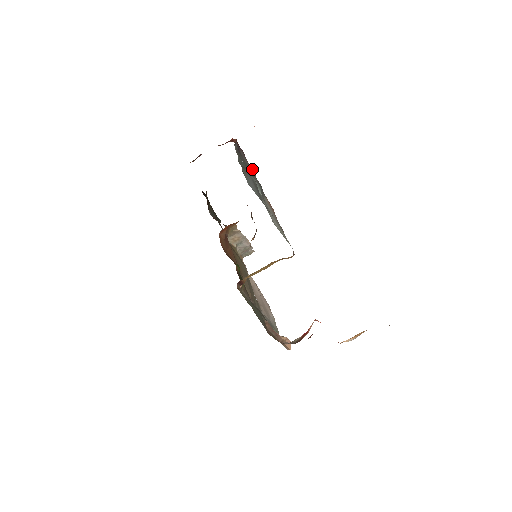
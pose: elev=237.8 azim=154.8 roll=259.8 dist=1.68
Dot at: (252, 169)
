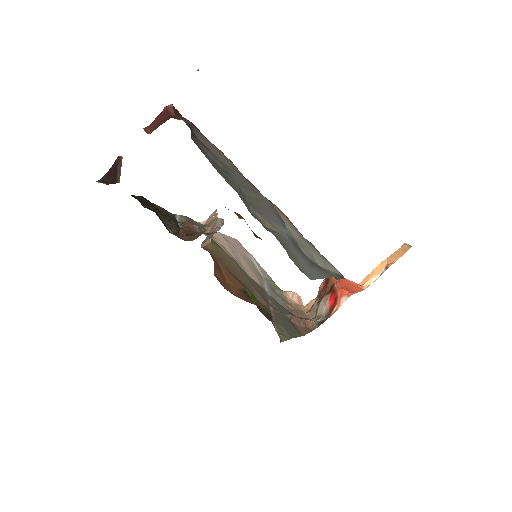
Dot at: (222, 152)
